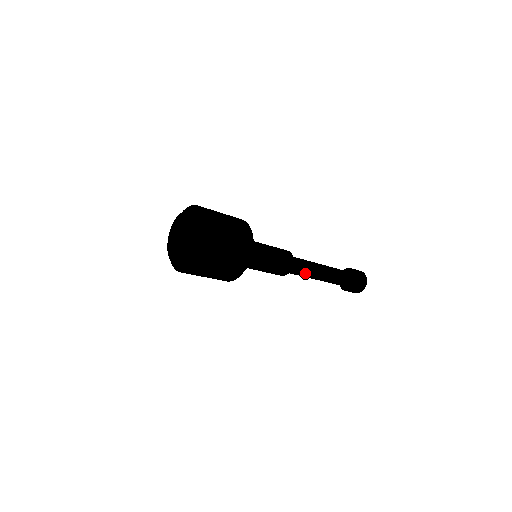
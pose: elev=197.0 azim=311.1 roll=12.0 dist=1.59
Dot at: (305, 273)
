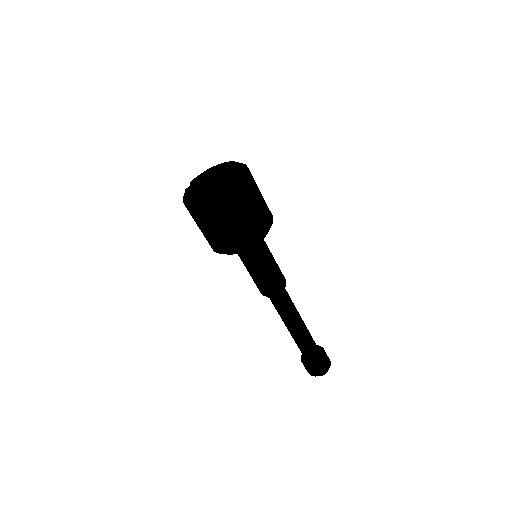
Dot at: (292, 302)
